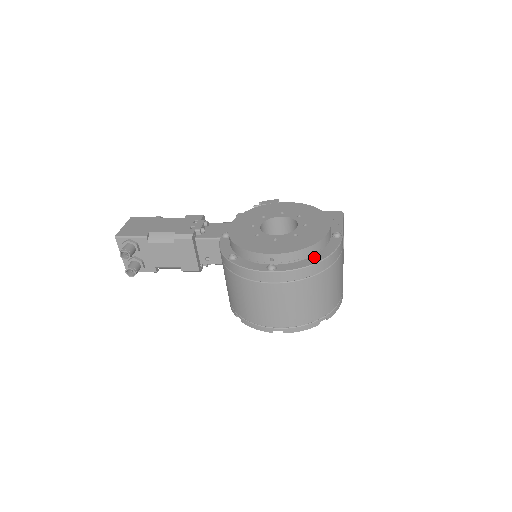
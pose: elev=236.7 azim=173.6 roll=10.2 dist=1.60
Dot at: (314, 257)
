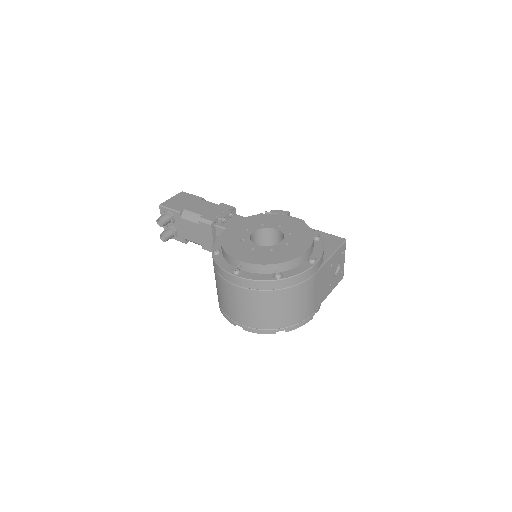
Dot at: (274, 274)
